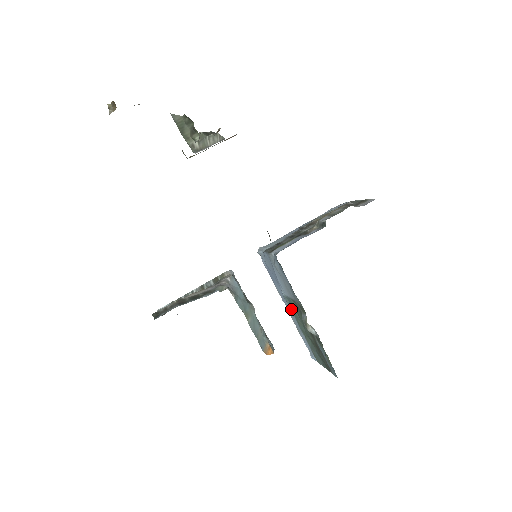
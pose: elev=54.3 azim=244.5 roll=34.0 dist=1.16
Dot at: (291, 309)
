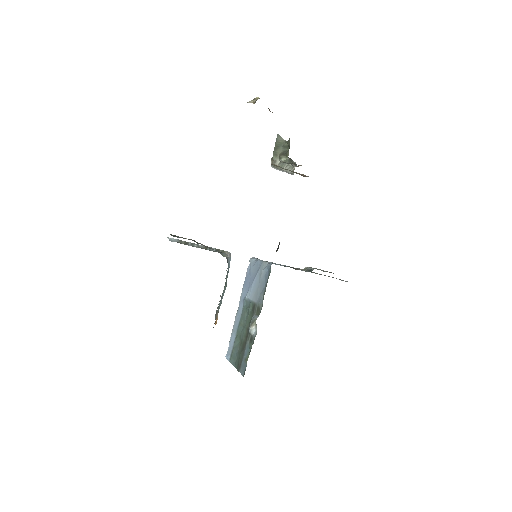
Dot at: (243, 311)
